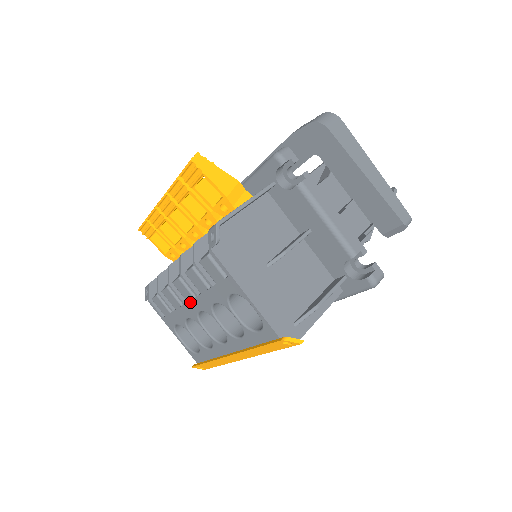
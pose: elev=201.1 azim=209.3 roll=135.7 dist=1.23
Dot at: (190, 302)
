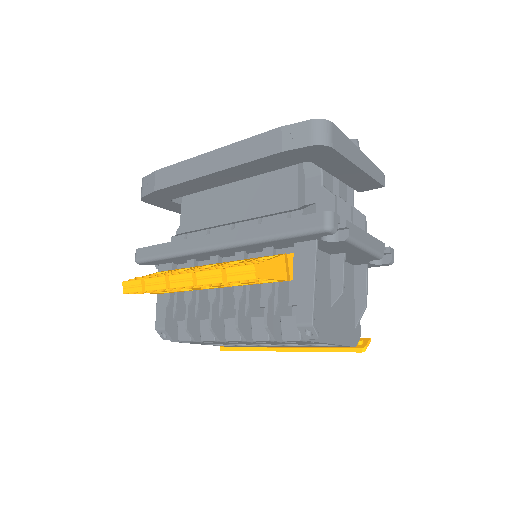
Dot at: (247, 343)
